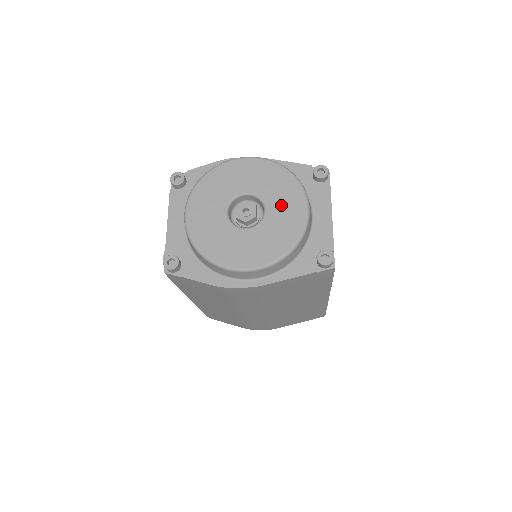
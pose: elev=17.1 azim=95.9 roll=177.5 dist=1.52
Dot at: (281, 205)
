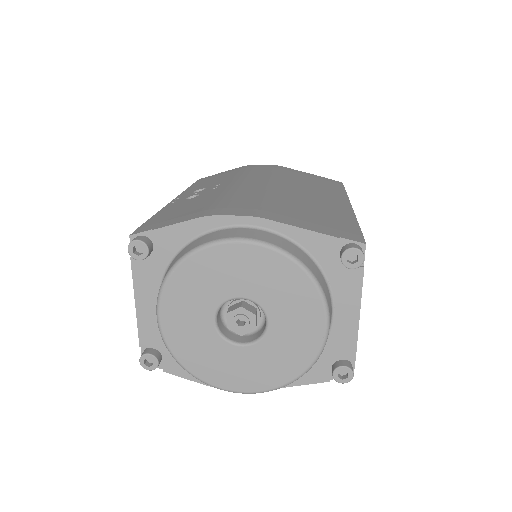
Dot at: (290, 320)
